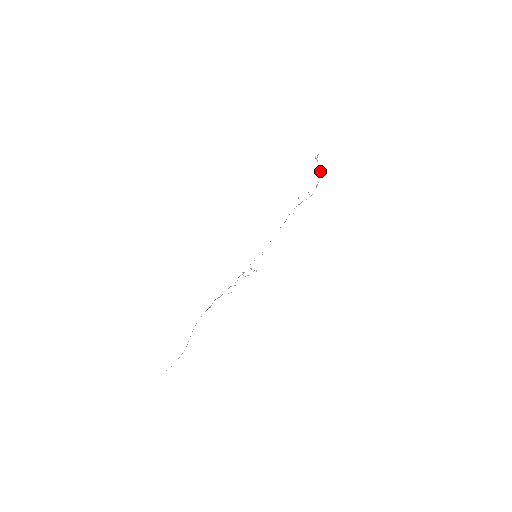
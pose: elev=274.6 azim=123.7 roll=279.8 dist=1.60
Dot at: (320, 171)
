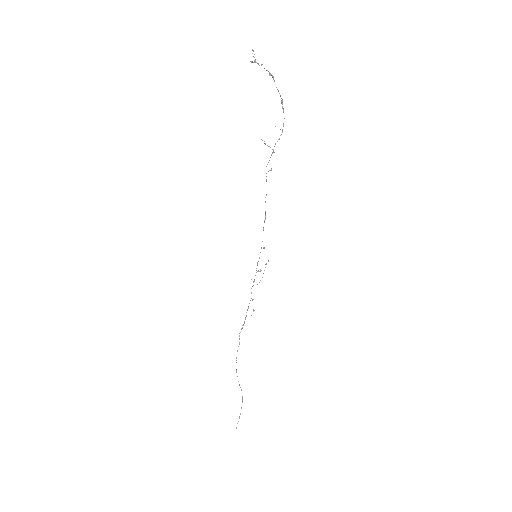
Dot at: (273, 79)
